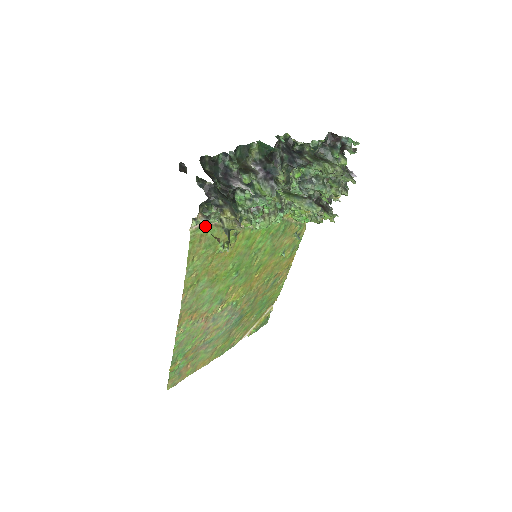
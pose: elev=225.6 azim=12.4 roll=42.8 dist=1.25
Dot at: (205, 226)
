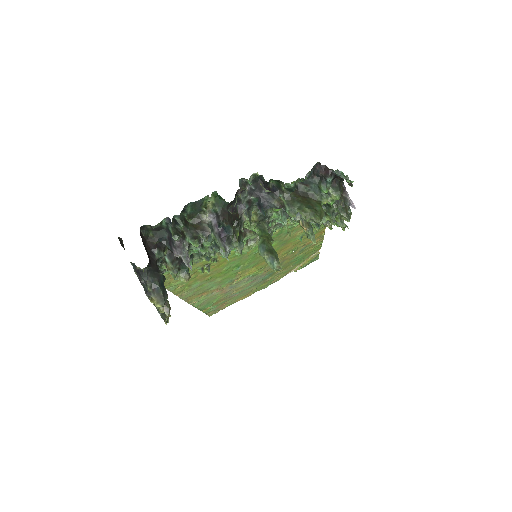
Dot at: occluded
